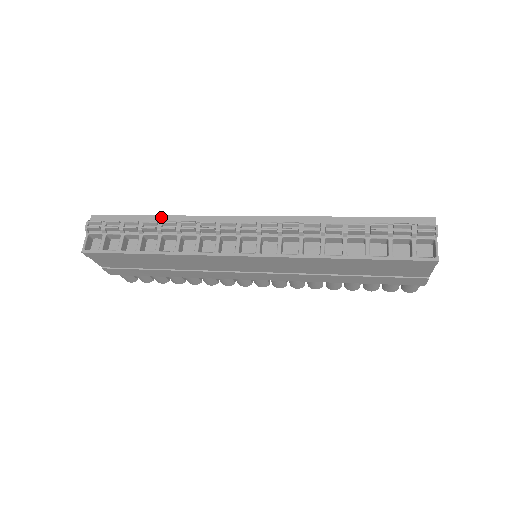
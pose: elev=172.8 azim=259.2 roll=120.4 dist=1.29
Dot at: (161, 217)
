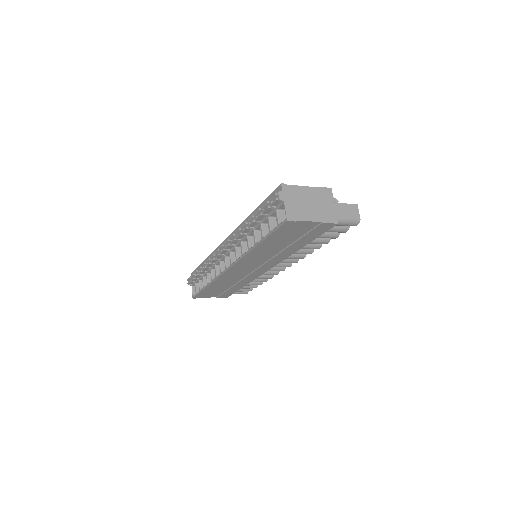
Dot at: (204, 261)
